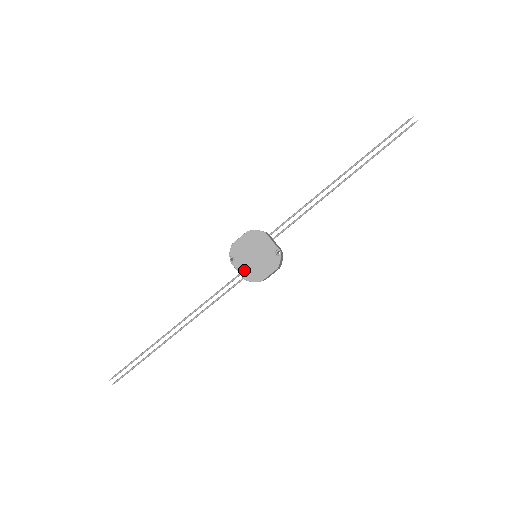
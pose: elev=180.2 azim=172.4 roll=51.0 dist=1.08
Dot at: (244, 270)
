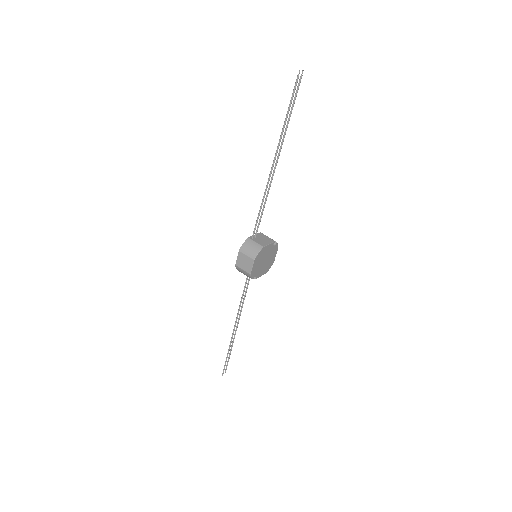
Dot at: (263, 272)
